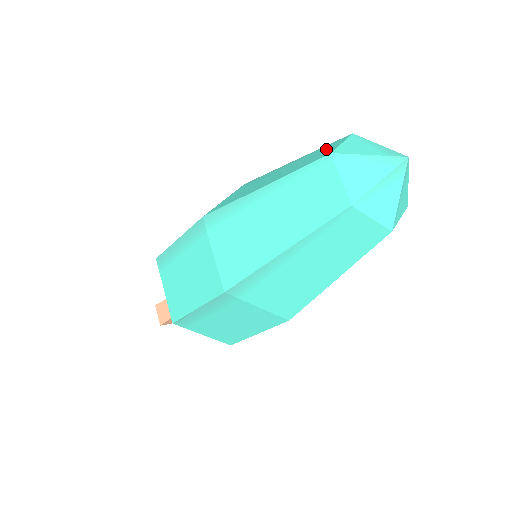
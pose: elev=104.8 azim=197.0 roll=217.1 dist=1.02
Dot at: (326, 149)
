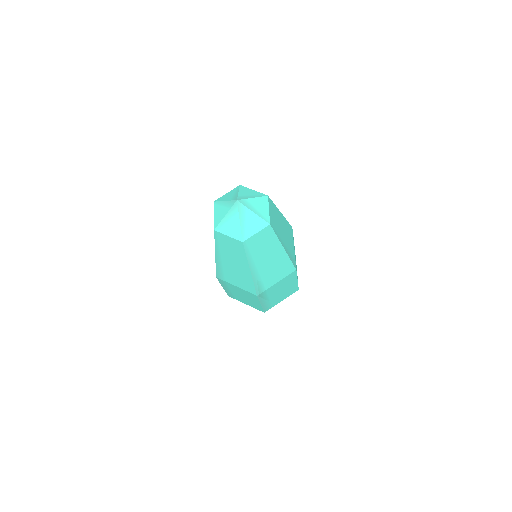
Dot at: occluded
